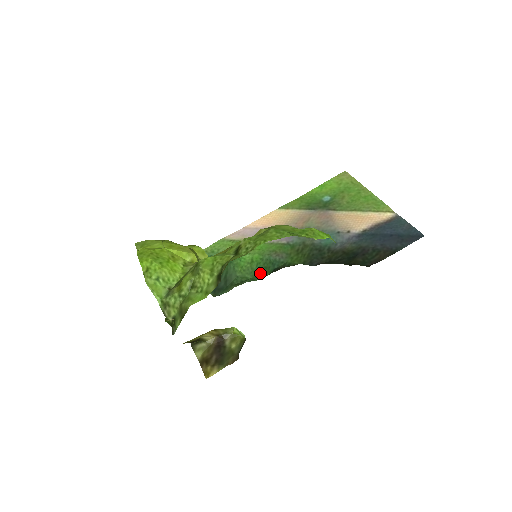
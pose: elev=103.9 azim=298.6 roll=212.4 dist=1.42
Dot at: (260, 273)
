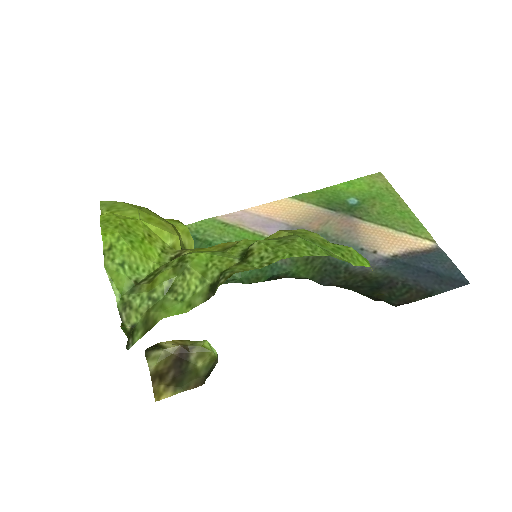
Dot at: (253, 275)
